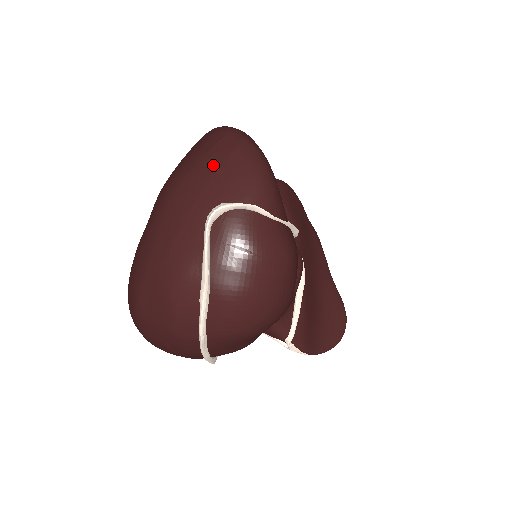
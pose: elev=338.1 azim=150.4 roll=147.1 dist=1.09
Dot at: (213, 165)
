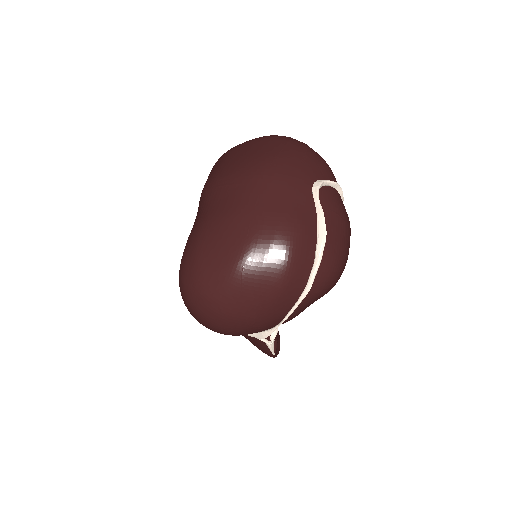
Dot at: (298, 155)
